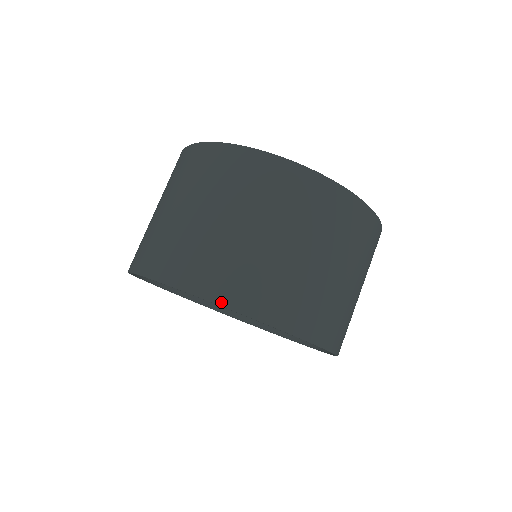
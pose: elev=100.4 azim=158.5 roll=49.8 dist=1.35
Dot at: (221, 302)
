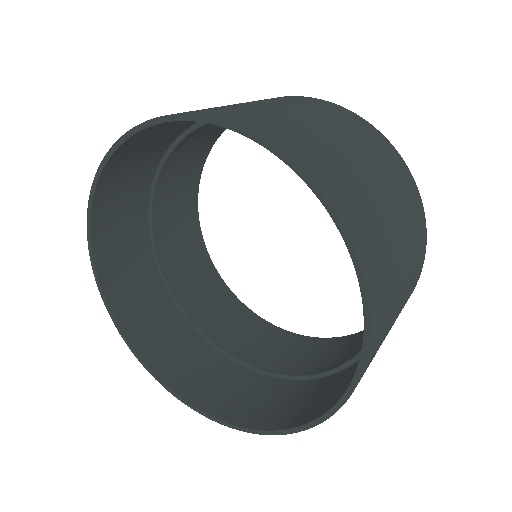
Dot at: (240, 124)
